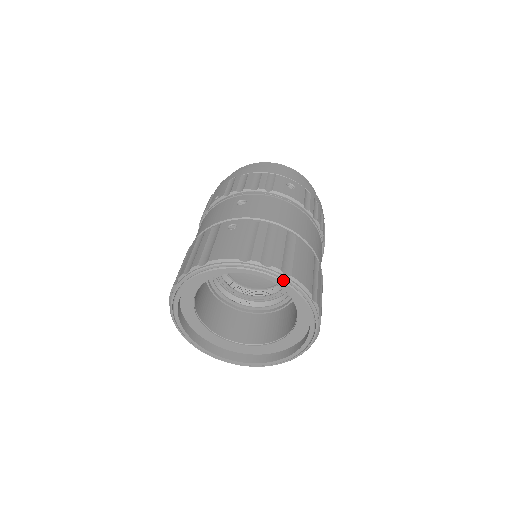
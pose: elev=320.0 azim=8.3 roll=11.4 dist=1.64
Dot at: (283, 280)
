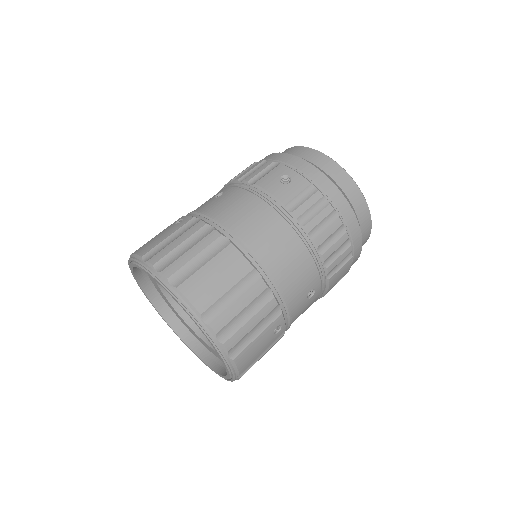
Dot at: (169, 290)
